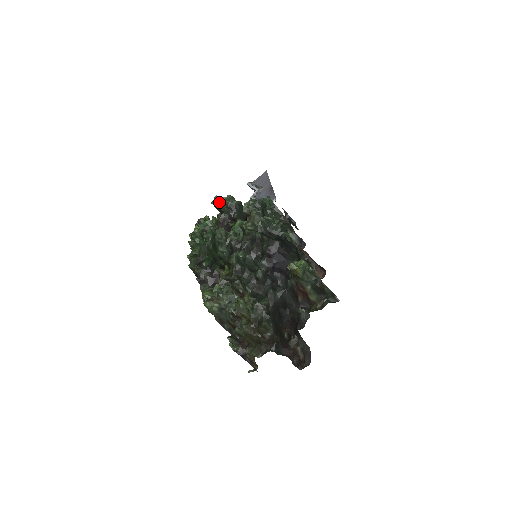
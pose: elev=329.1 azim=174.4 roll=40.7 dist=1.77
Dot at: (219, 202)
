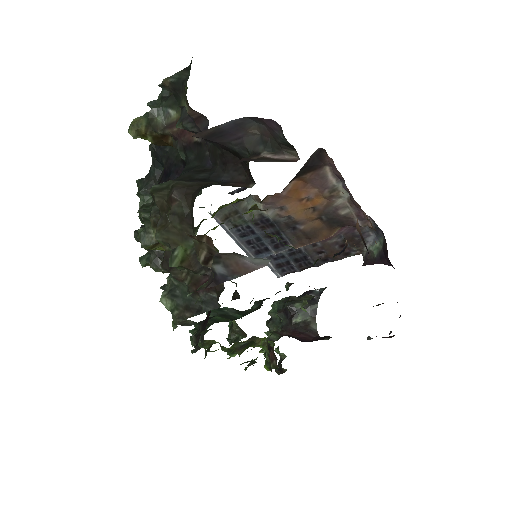
Dot at: (271, 322)
